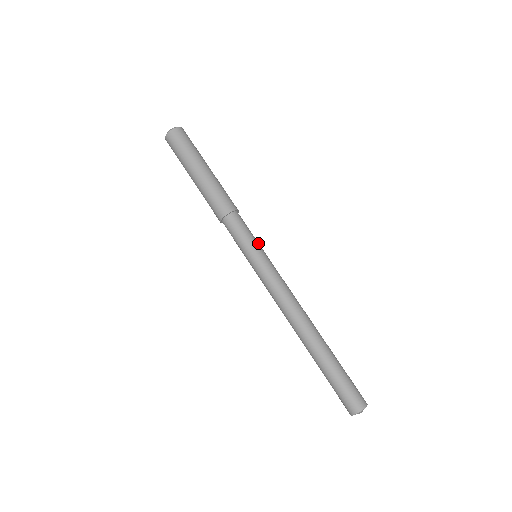
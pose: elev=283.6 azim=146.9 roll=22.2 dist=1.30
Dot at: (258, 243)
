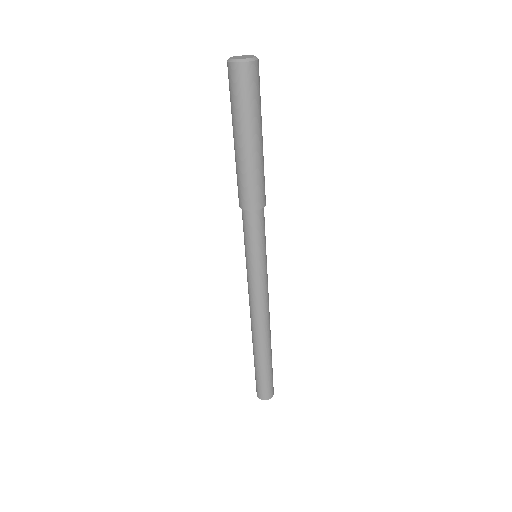
Dot at: (265, 245)
